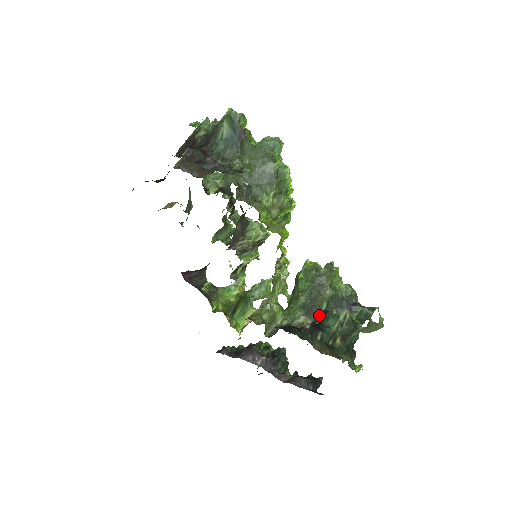
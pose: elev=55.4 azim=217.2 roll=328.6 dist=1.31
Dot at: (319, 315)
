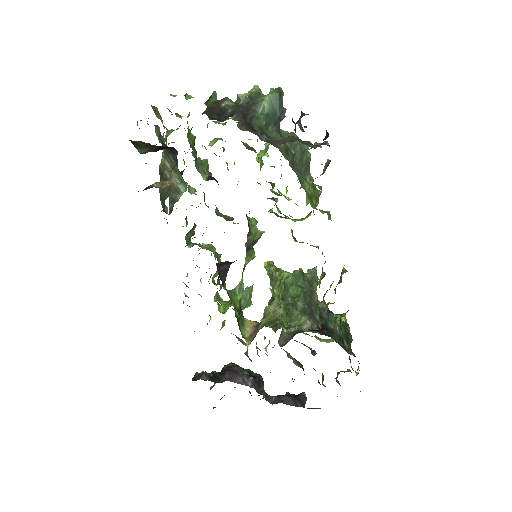
Dot at: (318, 320)
